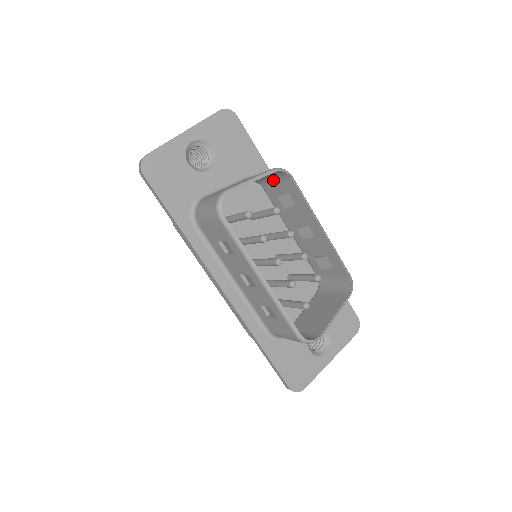
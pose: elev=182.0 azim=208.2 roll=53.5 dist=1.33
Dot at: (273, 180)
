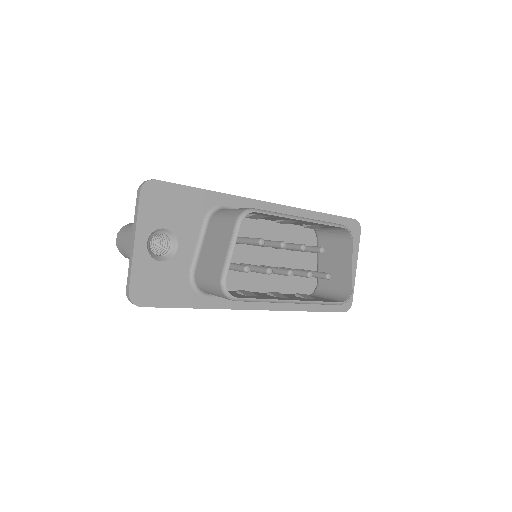
Dot at: occluded
